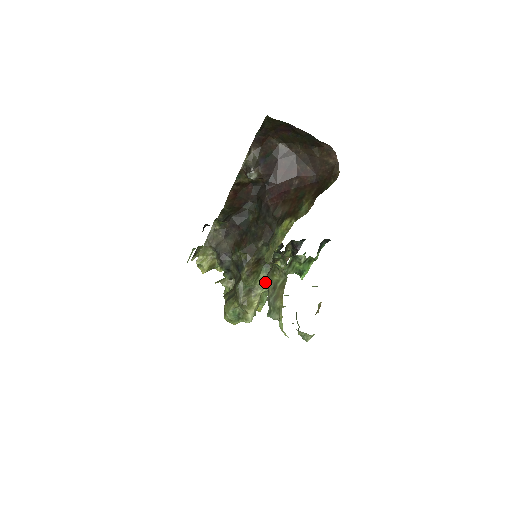
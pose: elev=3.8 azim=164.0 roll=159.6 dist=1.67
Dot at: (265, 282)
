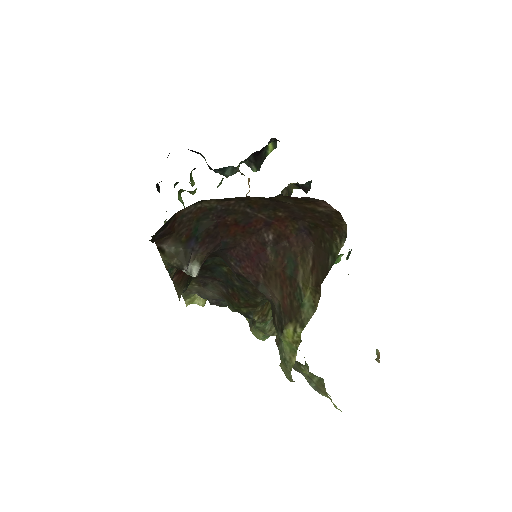
Dot at: occluded
